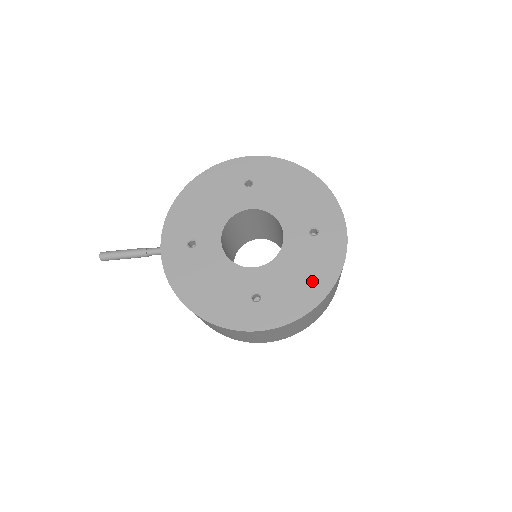
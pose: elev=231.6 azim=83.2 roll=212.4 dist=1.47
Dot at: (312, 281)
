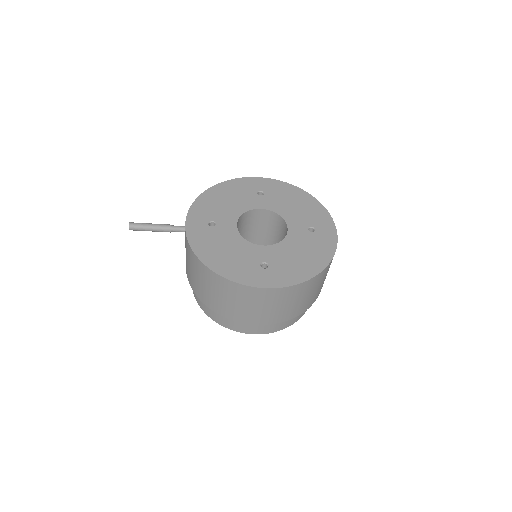
Dot at: (310, 260)
